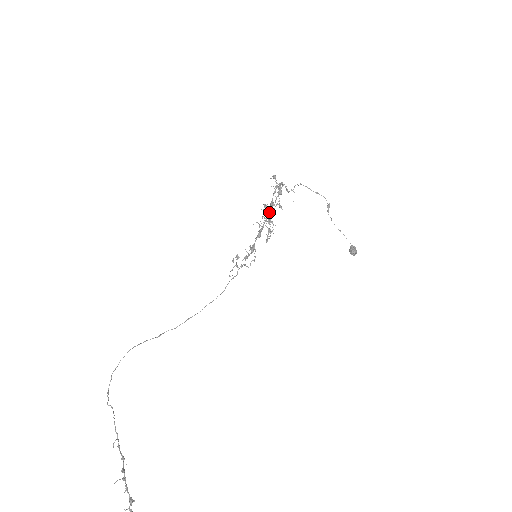
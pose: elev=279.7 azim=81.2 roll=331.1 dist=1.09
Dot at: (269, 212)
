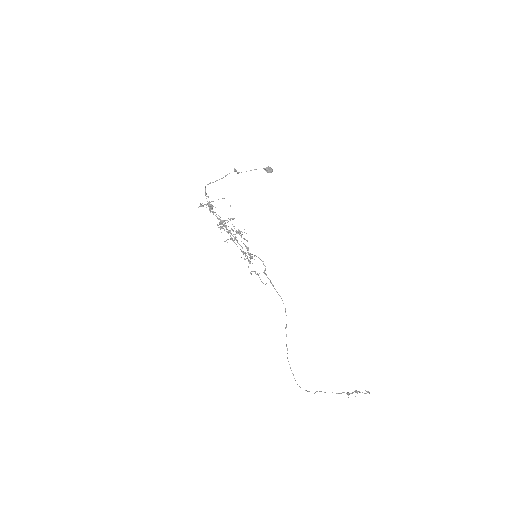
Dot at: (225, 226)
